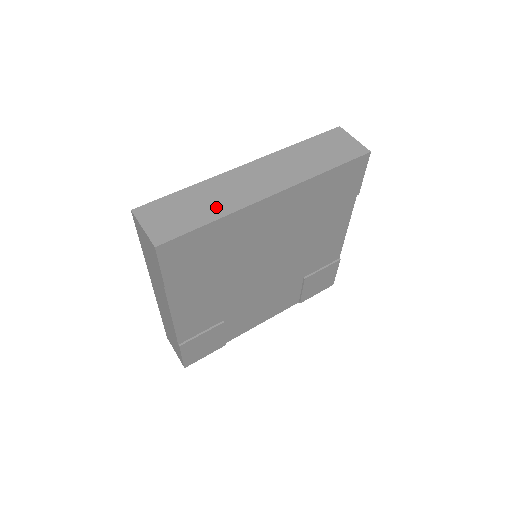
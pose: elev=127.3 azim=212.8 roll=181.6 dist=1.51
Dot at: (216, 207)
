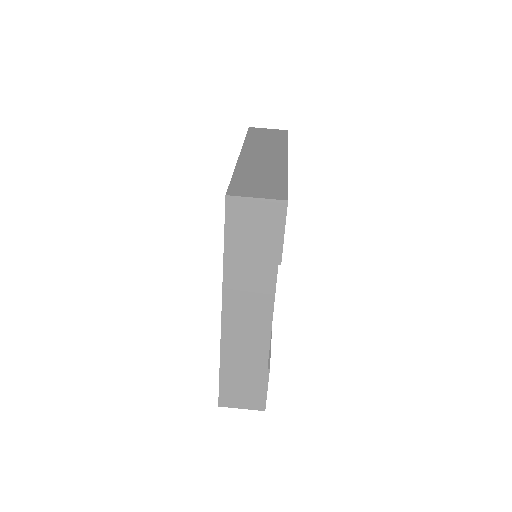
Dot at: (273, 172)
